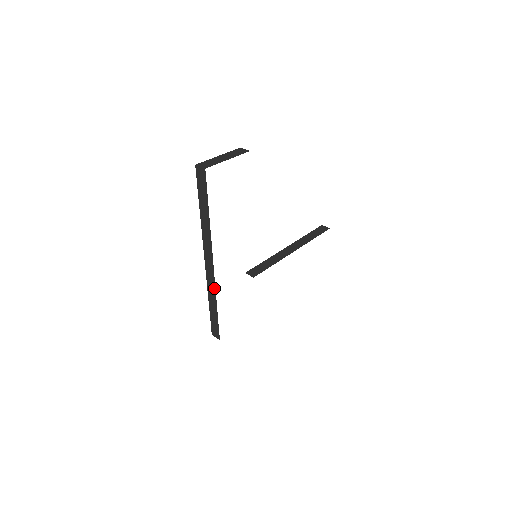
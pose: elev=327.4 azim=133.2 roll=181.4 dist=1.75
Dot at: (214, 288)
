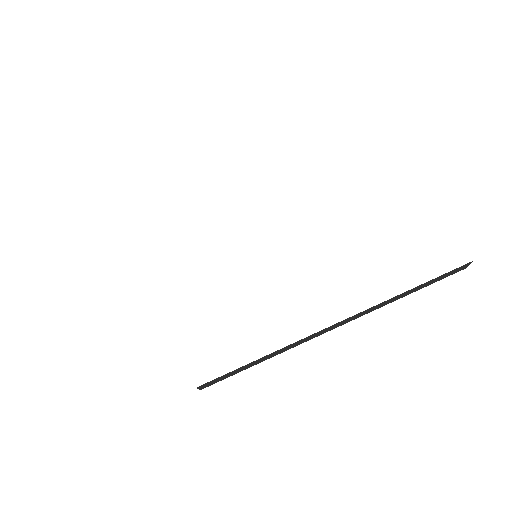
Dot at: occluded
